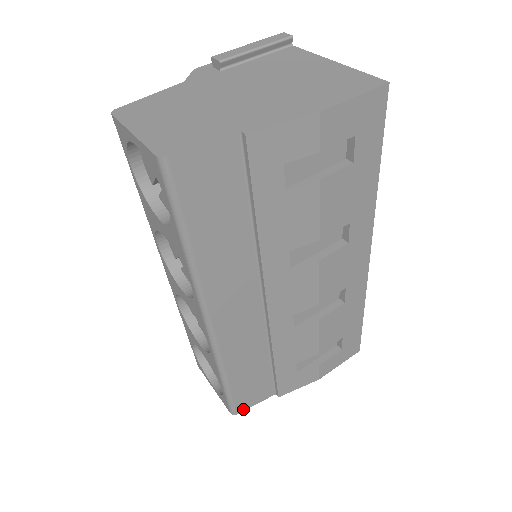
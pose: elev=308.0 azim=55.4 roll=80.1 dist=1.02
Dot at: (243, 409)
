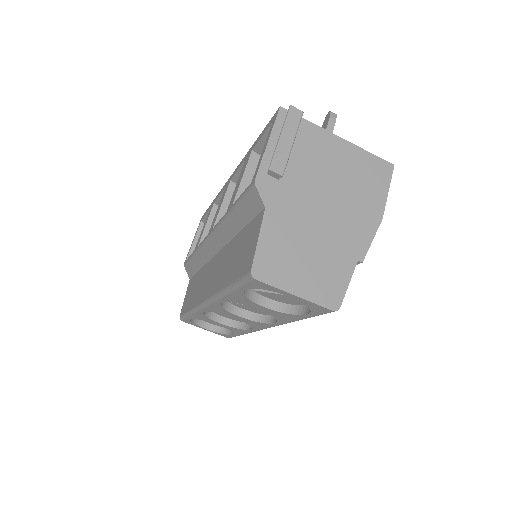
Dot at: occluded
